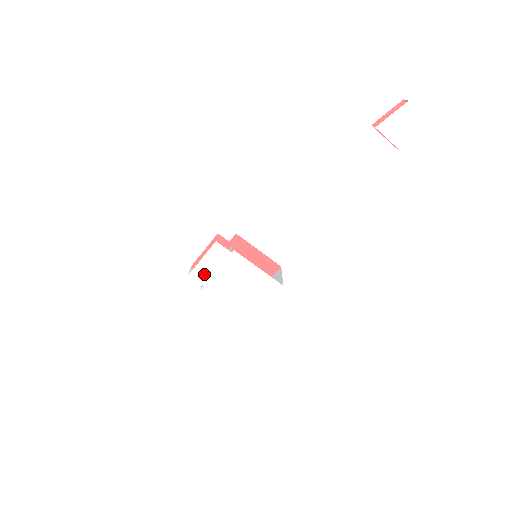
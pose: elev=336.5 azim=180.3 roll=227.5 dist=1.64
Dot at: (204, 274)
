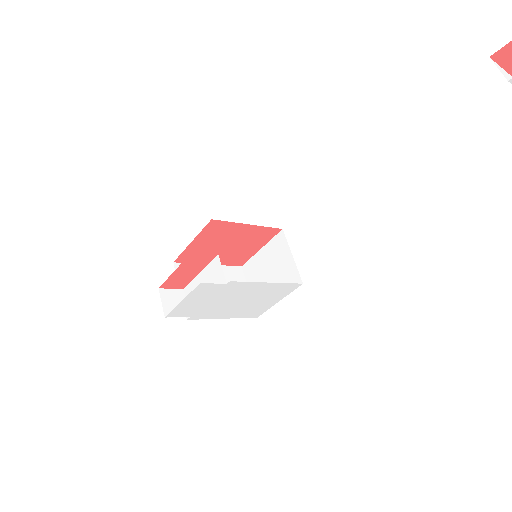
Dot at: (188, 309)
